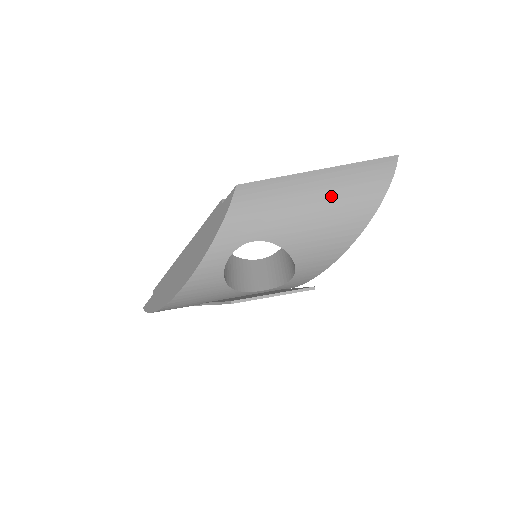
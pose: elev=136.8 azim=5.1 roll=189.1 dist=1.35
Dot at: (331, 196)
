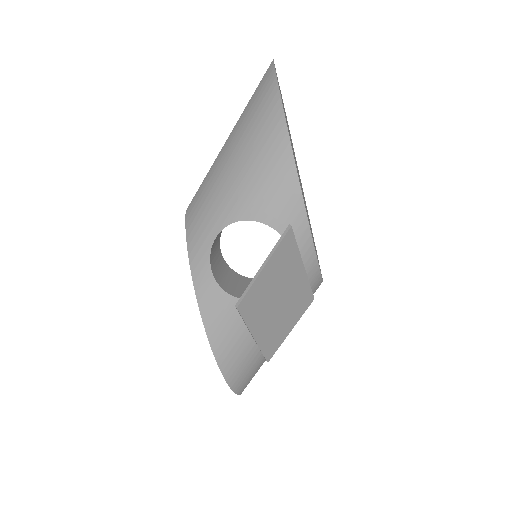
Dot at: (243, 142)
